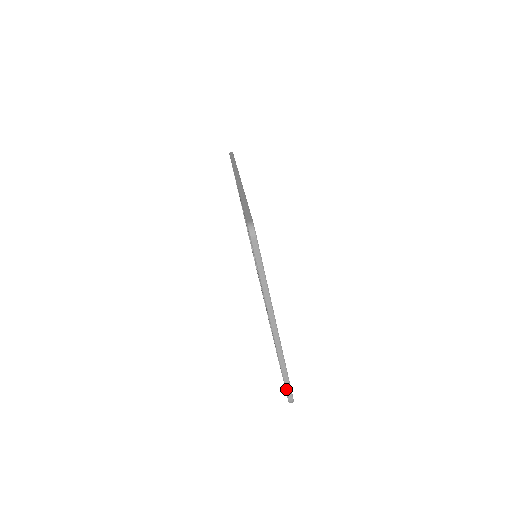
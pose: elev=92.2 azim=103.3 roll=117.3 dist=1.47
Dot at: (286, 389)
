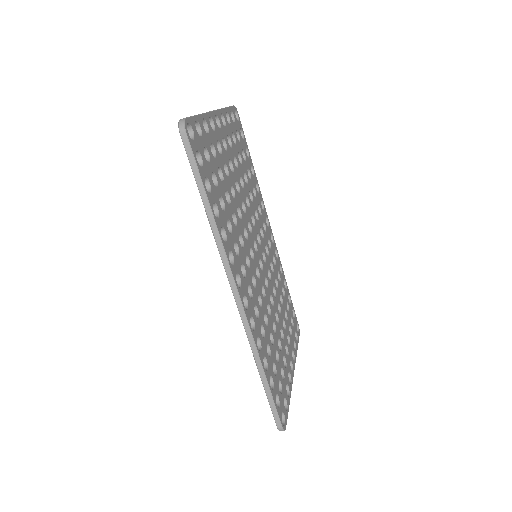
Dot at: occluded
